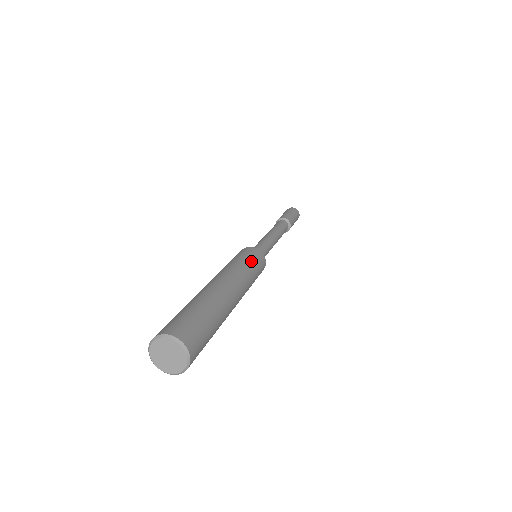
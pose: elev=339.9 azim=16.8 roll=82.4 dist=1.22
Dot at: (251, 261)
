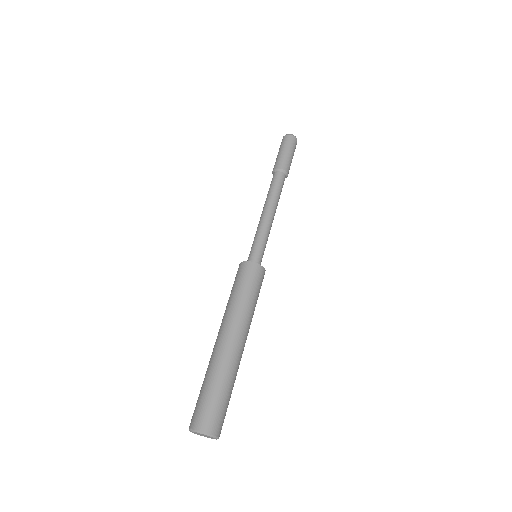
Dot at: (244, 287)
